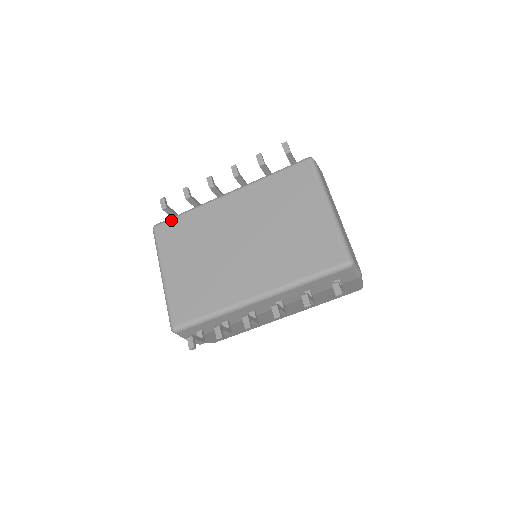
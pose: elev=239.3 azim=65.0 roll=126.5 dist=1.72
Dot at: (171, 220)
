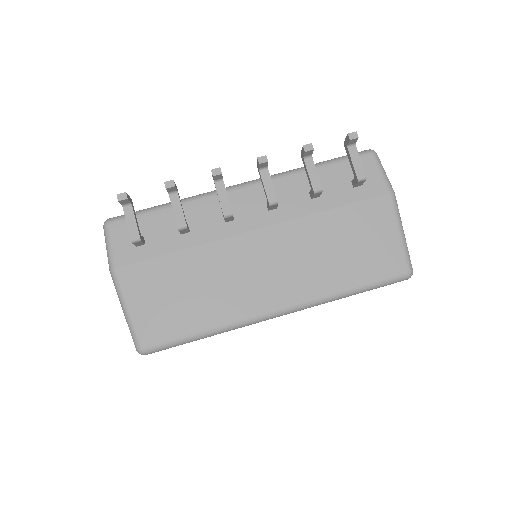
Dot at: occluded
